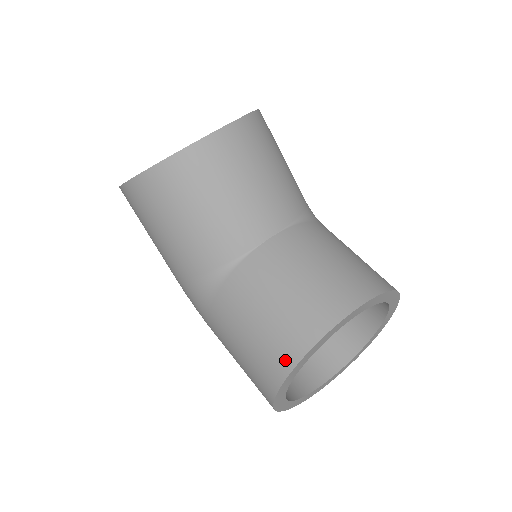
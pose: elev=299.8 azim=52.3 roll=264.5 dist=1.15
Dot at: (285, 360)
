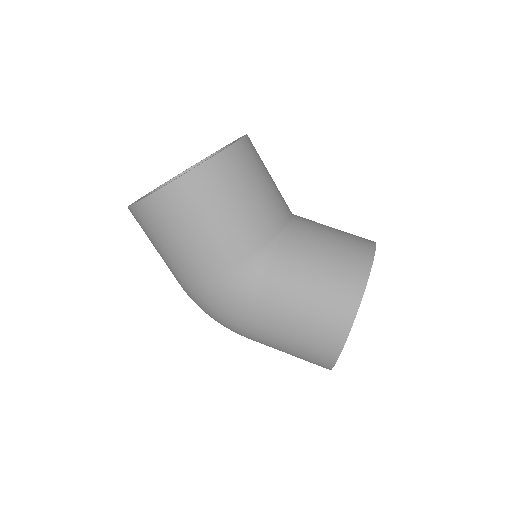
Dot at: (354, 289)
